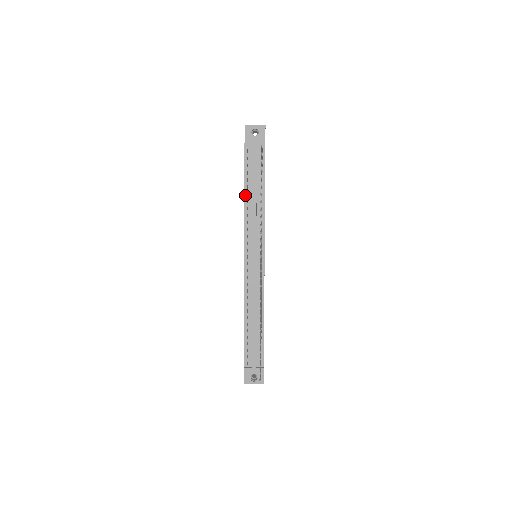
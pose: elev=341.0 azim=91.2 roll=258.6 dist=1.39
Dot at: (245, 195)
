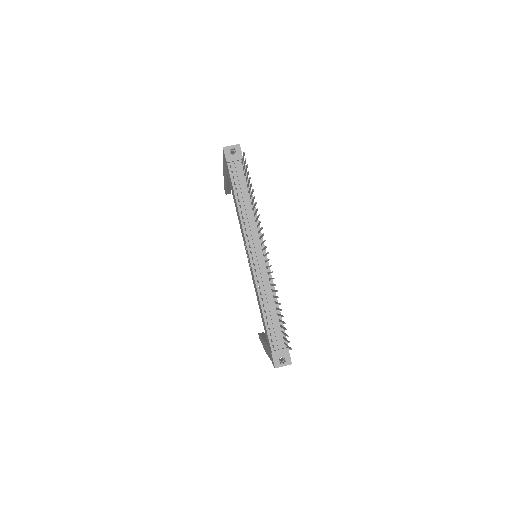
Dot at: (237, 202)
